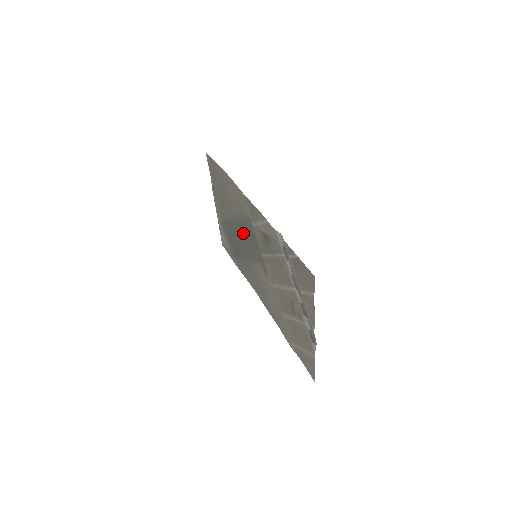
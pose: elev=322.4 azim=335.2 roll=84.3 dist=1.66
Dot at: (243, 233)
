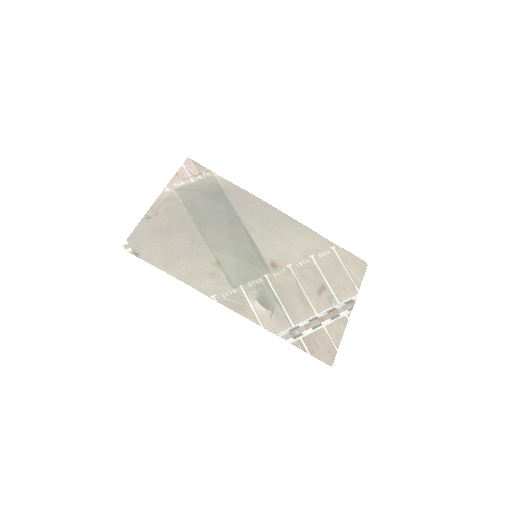
Dot at: (225, 244)
